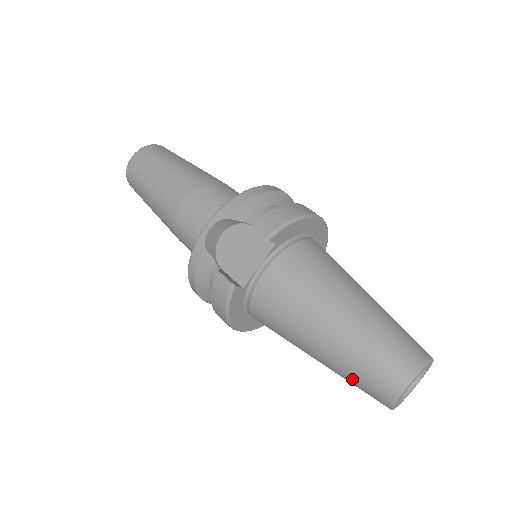
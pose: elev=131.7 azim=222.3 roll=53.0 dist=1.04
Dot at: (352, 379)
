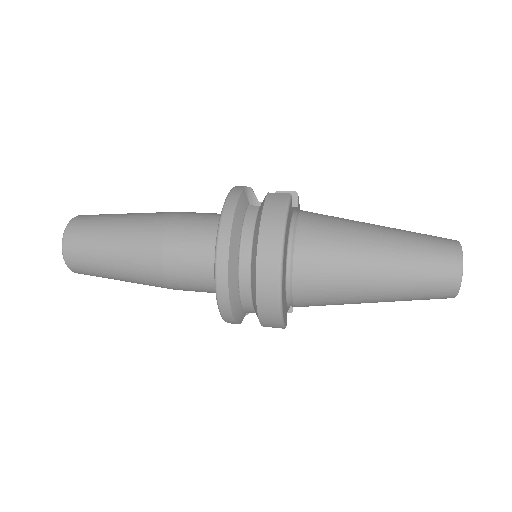
Dot at: (420, 252)
